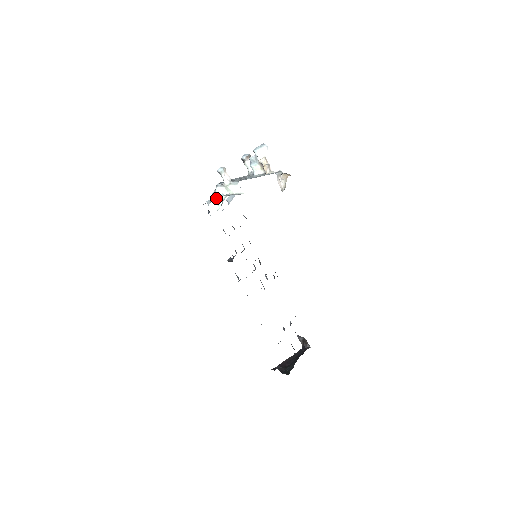
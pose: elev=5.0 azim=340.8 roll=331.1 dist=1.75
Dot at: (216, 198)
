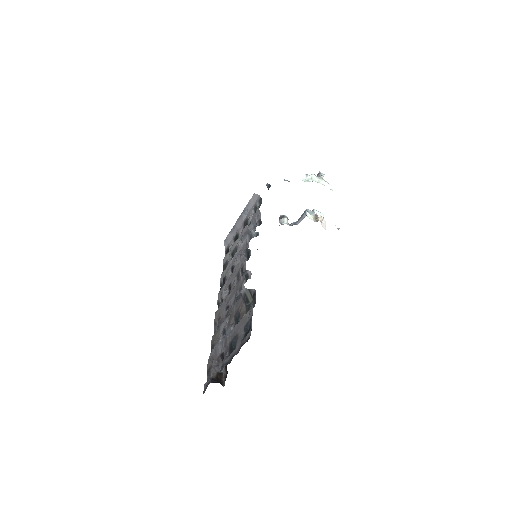
Dot at: (307, 177)
